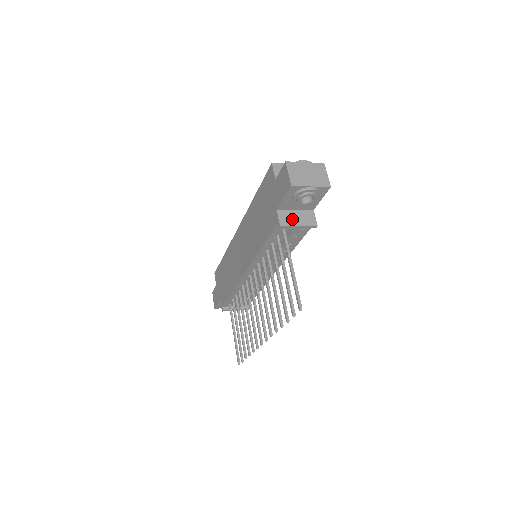
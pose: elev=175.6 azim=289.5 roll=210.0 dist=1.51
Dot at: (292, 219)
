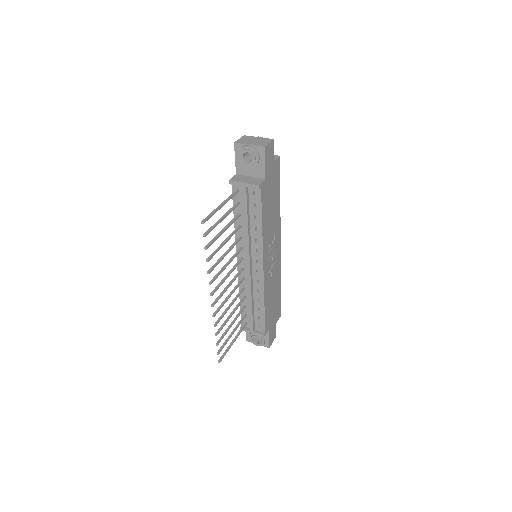
Dot at: (242, 179)
